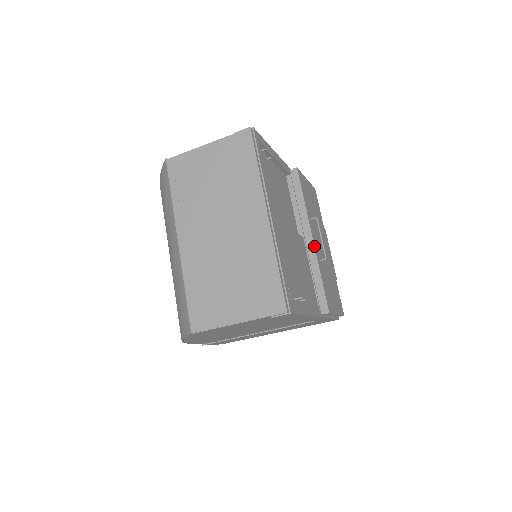
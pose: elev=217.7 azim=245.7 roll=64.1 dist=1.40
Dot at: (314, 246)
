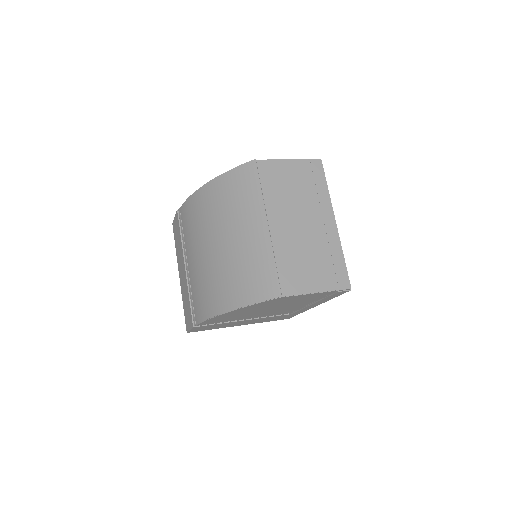
Dot at: occluded
